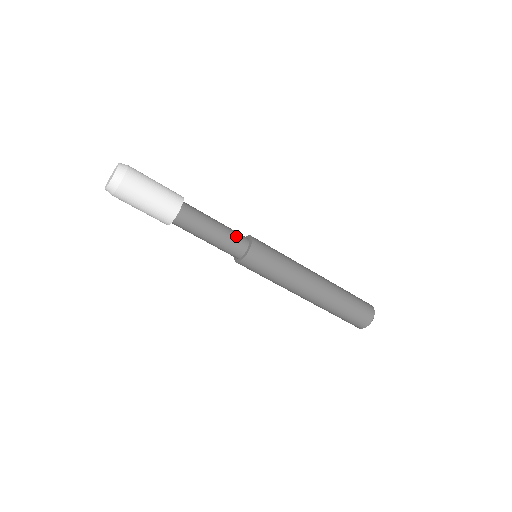
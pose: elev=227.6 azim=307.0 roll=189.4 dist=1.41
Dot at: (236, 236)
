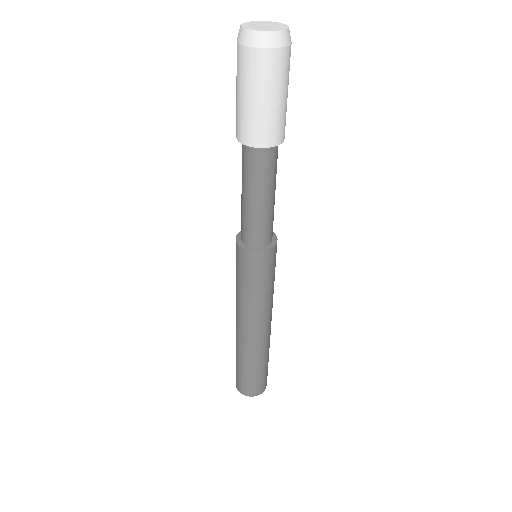
Dot at: occluded
